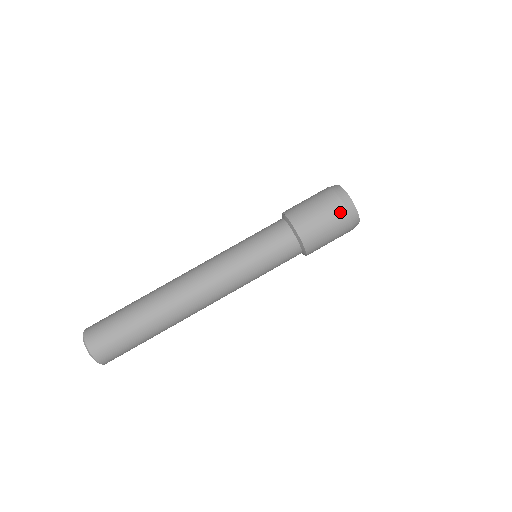
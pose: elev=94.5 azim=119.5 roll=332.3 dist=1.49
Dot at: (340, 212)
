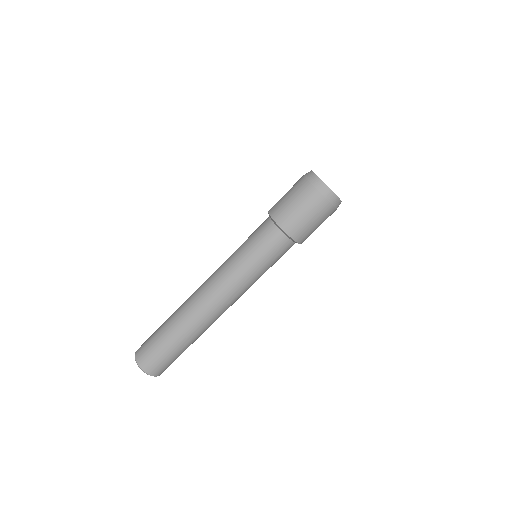
Dot at: (330, 212)
